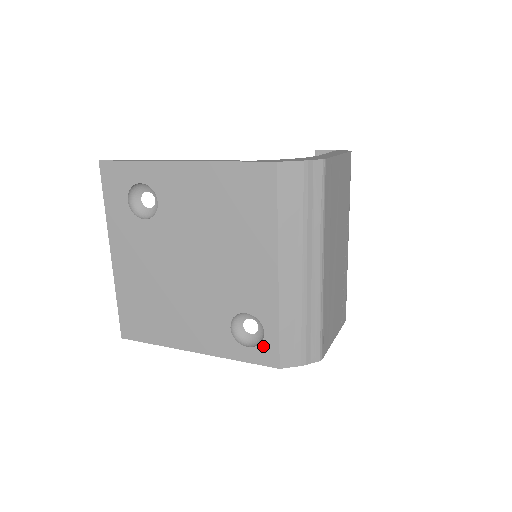
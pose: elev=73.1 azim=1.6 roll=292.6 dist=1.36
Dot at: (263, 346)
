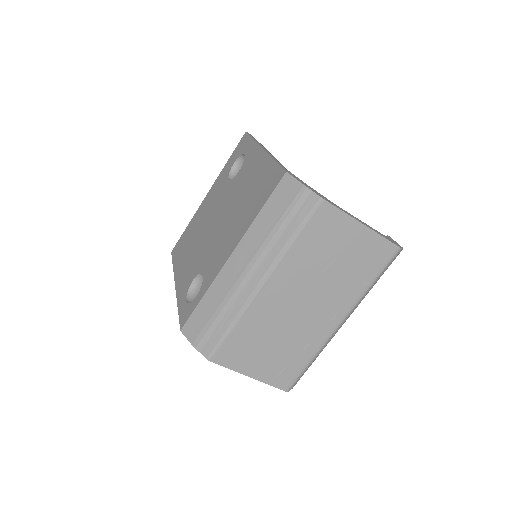
Dot at: (189, 306)
